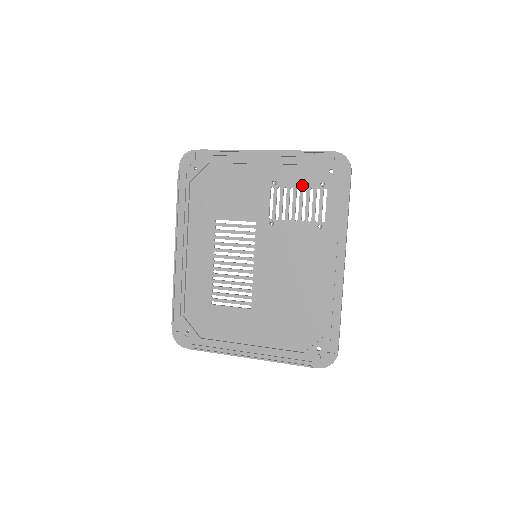
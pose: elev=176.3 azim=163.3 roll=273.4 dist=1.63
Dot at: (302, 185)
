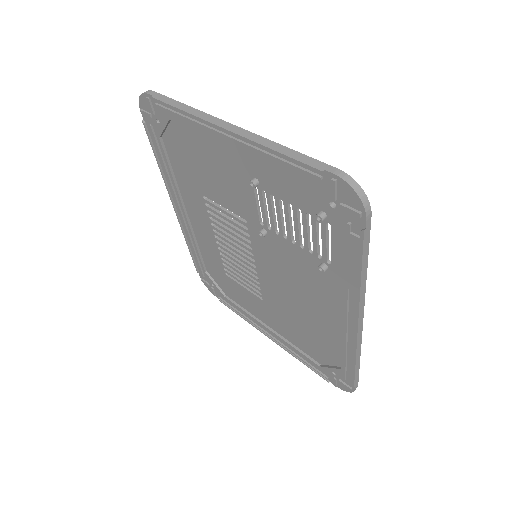
Dot at: (294, 202)
